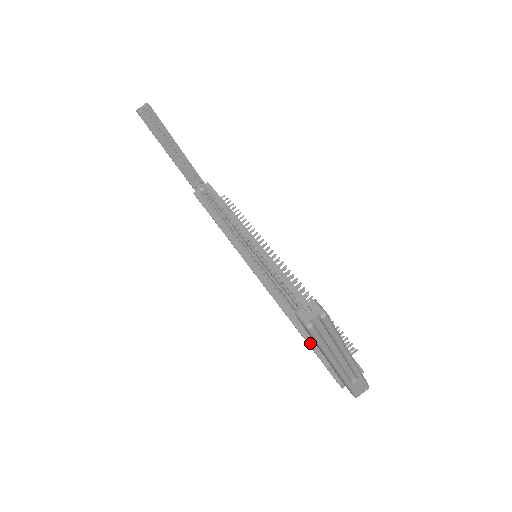
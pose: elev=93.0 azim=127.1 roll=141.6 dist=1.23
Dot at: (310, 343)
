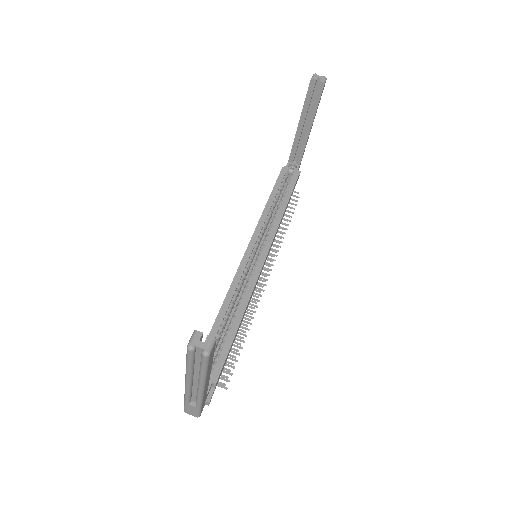
Dot at: occluded
